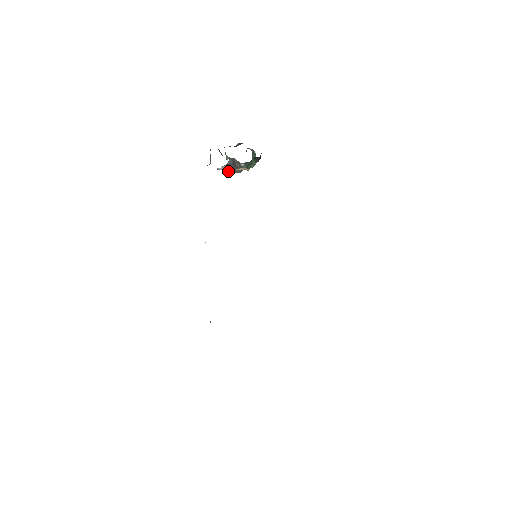
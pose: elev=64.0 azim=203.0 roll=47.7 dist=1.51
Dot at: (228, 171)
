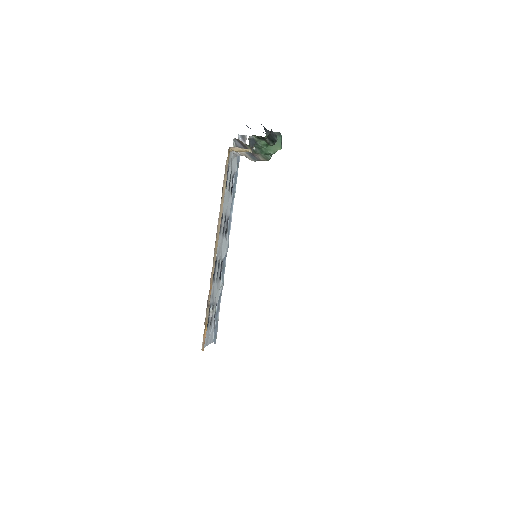
Dot at: (249, 158)
